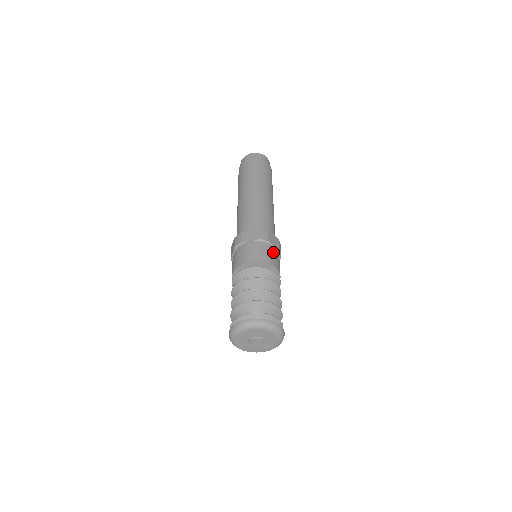
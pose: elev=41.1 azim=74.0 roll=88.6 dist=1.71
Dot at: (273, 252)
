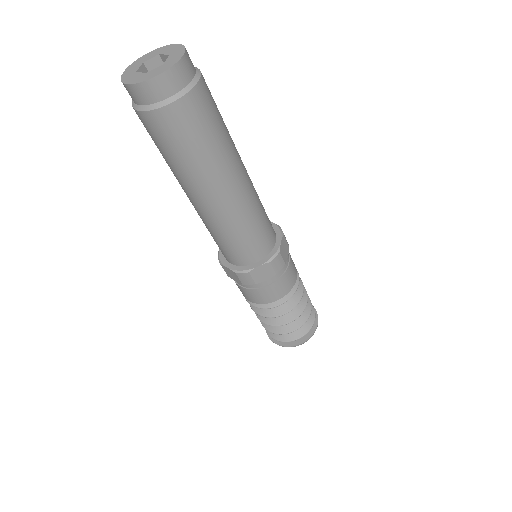
Dot at: (269, 286)
